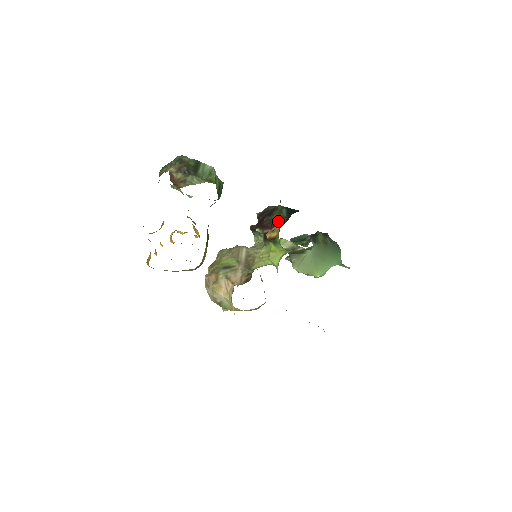
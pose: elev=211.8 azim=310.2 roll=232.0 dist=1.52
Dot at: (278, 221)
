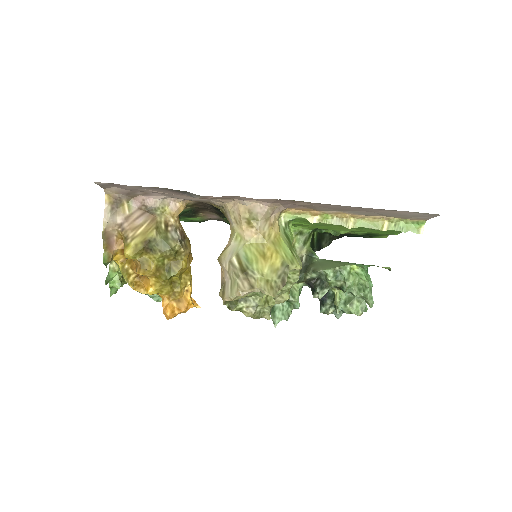
Dot at: occluded
